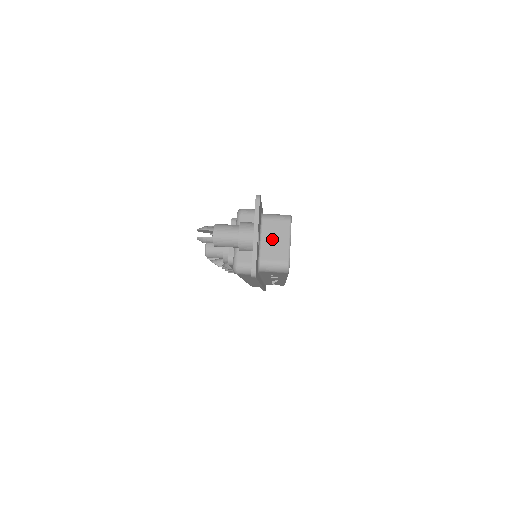
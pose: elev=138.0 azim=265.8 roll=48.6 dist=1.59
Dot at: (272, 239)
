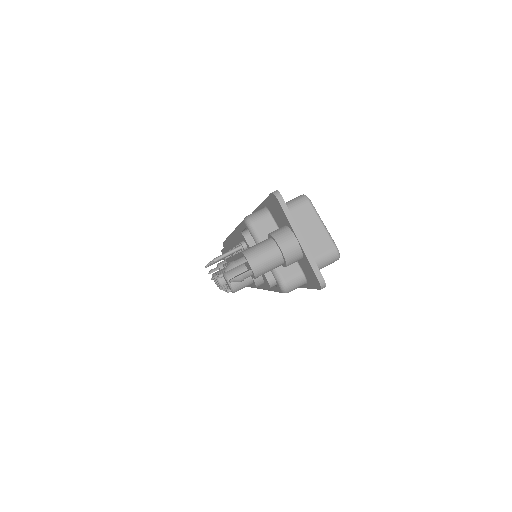
Dot at: (303, 232)
